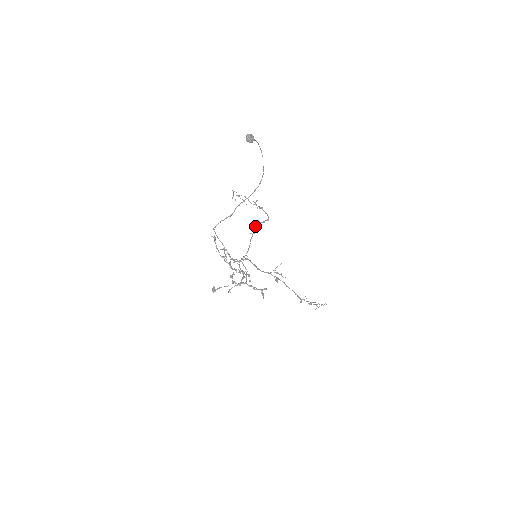
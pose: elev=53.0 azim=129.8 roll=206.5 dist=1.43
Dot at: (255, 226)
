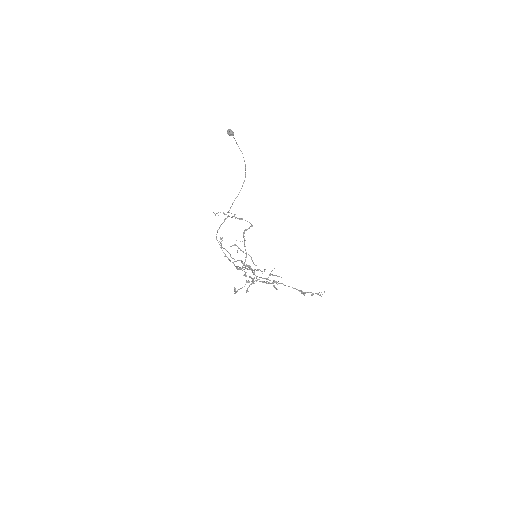
Dot at: (244, 233)
